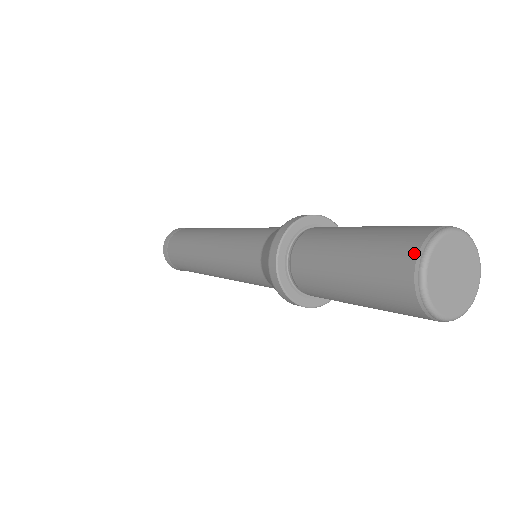
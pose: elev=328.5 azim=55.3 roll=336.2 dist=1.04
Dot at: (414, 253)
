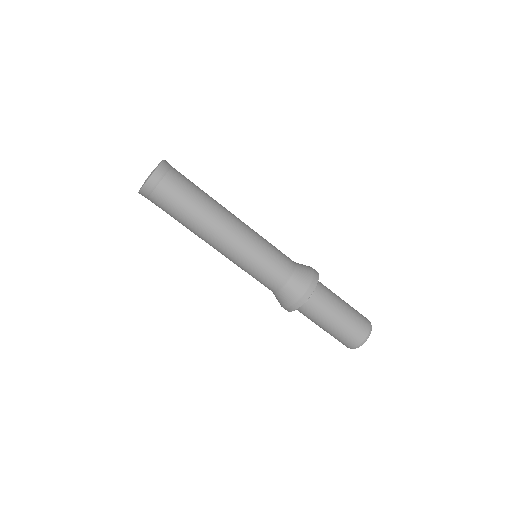
Dot at: (354, 347)
